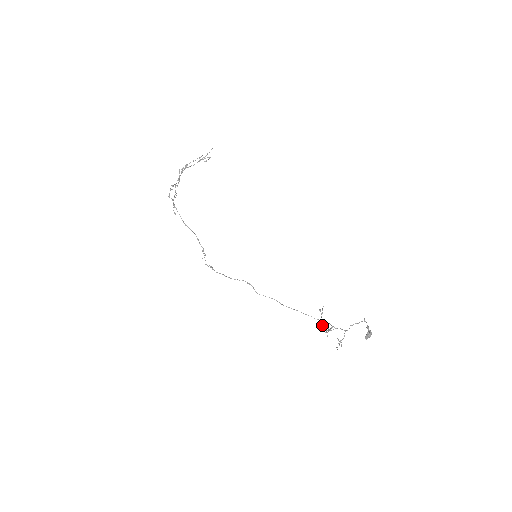
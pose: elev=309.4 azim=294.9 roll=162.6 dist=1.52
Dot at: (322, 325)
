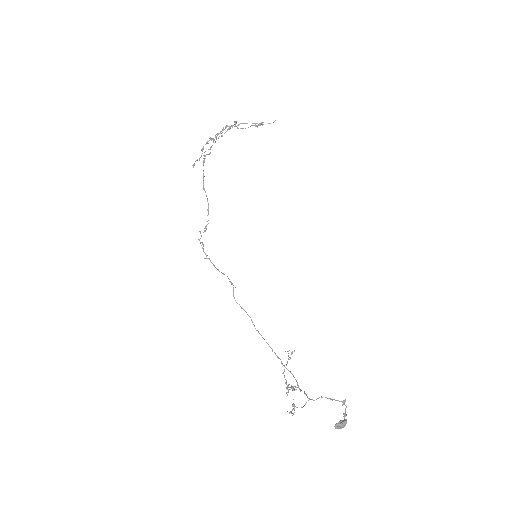
Dot at: (284, 375)
